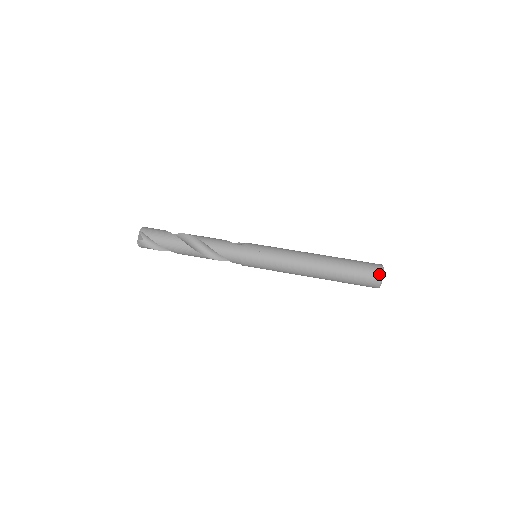
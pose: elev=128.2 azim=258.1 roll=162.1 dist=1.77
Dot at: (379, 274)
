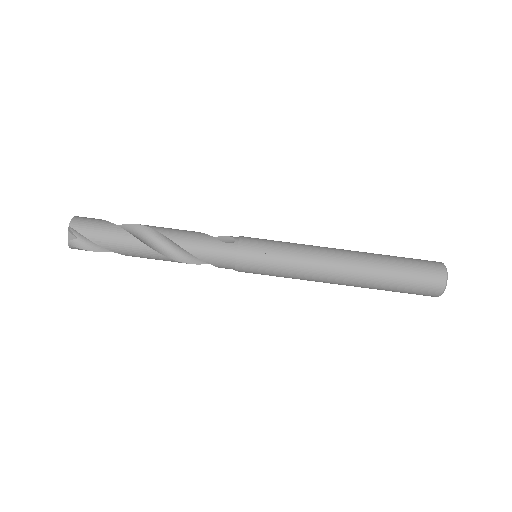
Dot at: (442, 282)
